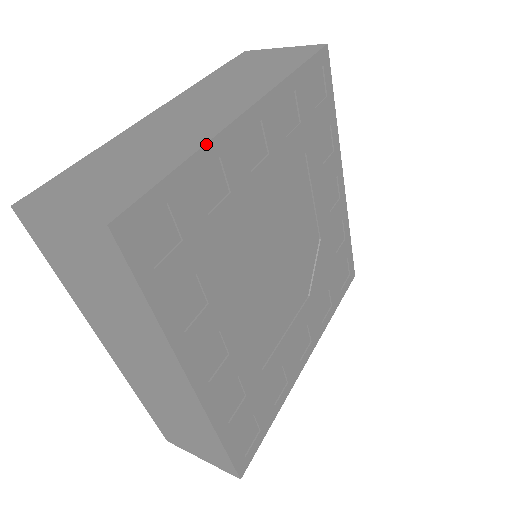
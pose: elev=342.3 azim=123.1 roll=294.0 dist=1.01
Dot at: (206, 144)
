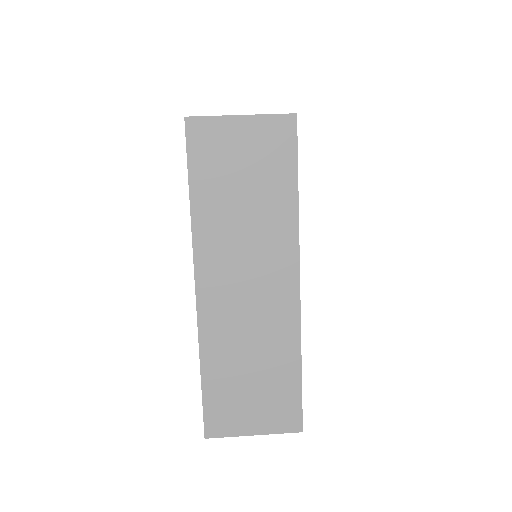
Dot at: occluded
